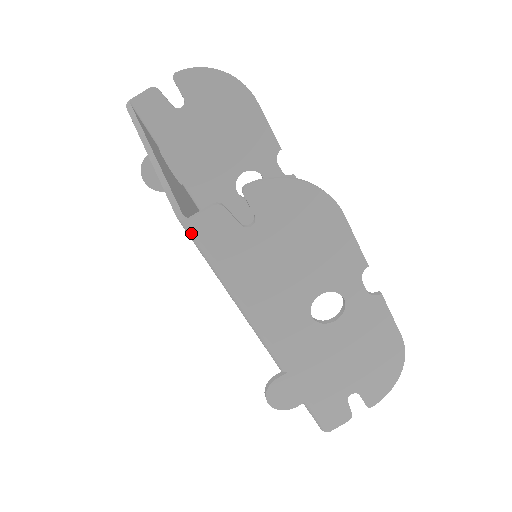
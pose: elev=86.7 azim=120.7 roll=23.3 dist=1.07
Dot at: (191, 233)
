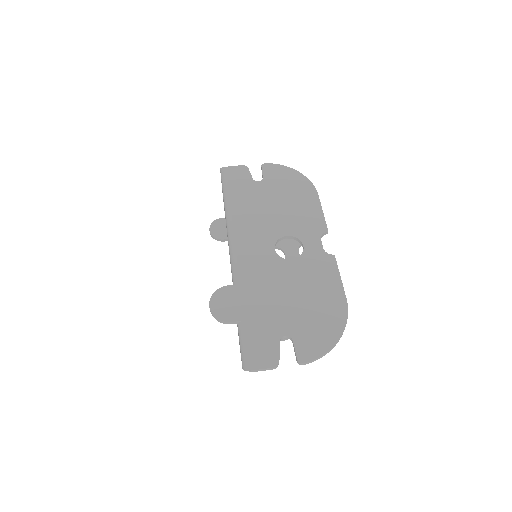
Dot at: (223, 174)
